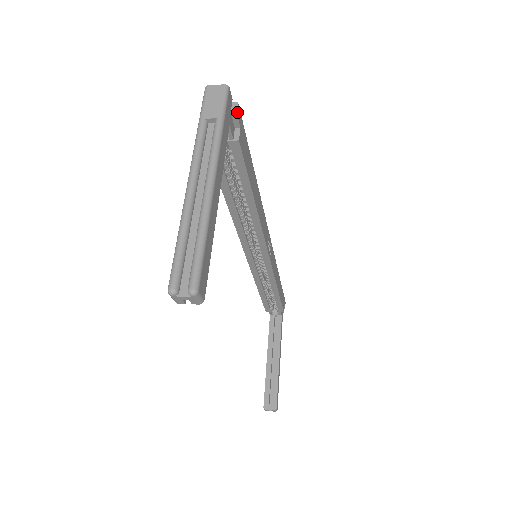
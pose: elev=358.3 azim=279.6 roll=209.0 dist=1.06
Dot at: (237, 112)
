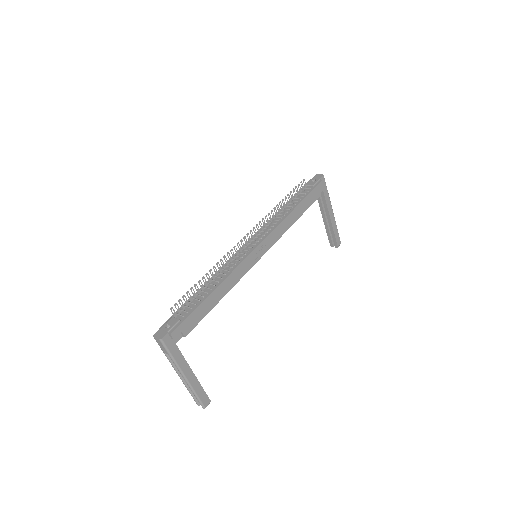
Dot at: (174, 337)
